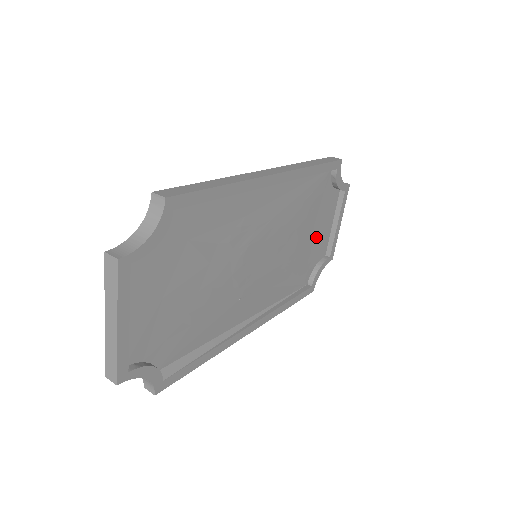
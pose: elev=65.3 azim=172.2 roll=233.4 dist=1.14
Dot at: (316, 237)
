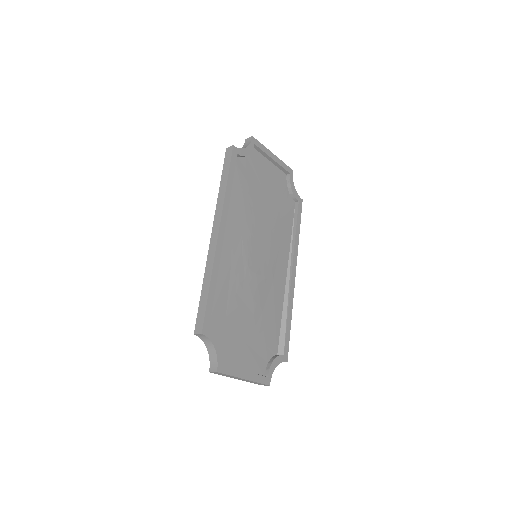
Dot at: (270, 185)
